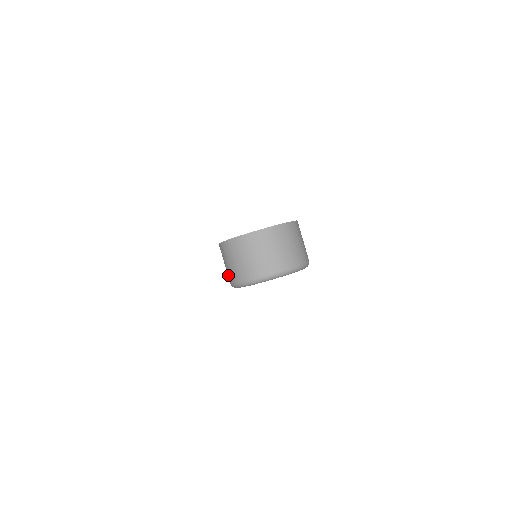
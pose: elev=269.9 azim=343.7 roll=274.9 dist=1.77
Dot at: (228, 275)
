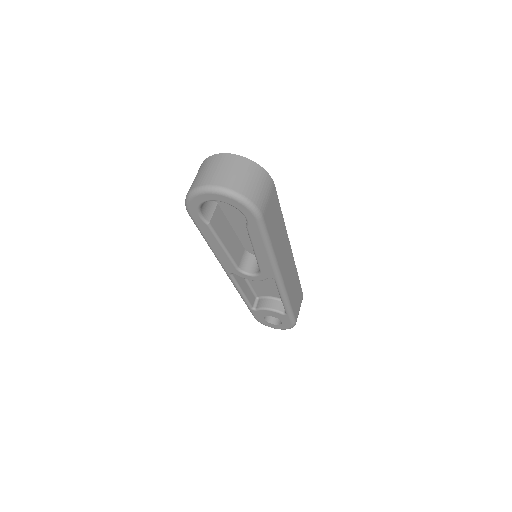
Dot at: occluded
